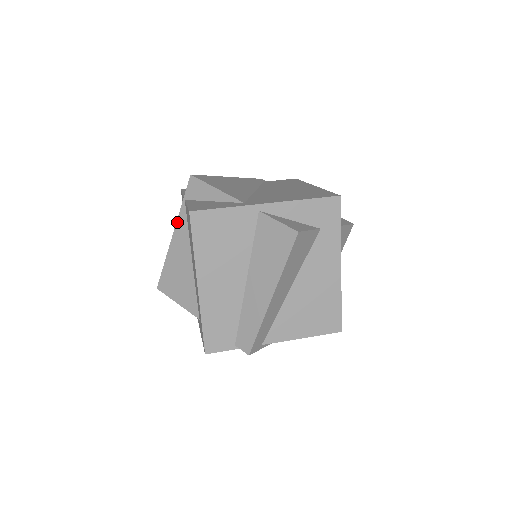
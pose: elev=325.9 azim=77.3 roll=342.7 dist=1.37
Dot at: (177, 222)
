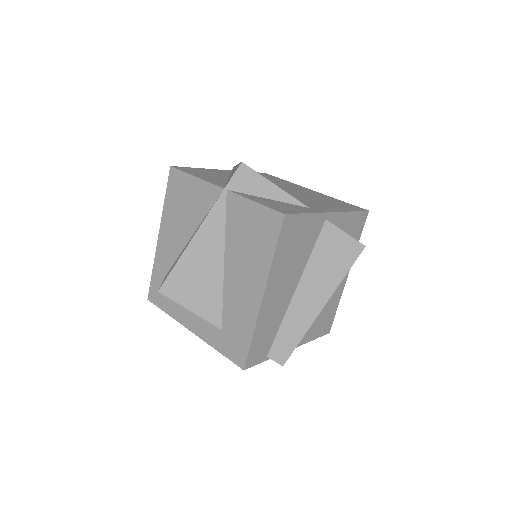
Dot at: (209, 214)
